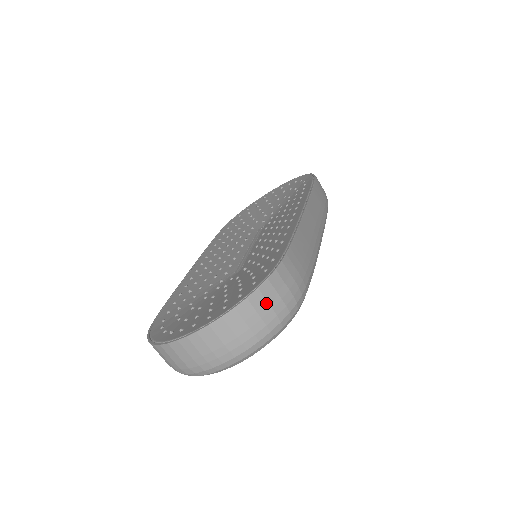
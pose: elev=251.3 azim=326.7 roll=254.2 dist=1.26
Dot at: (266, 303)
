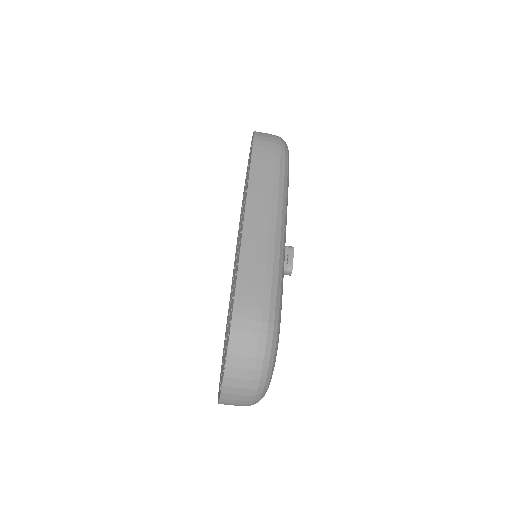
Dot at: (241, 358)
